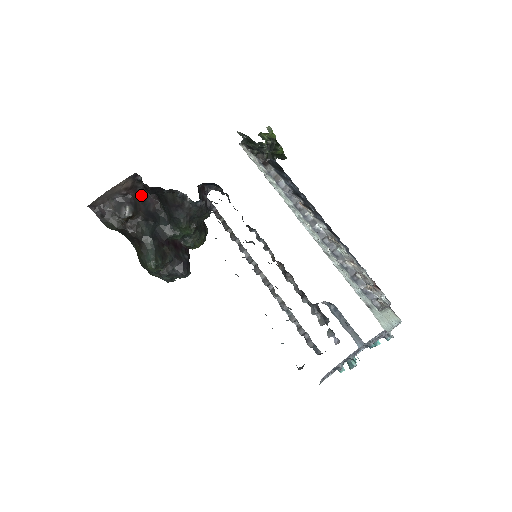
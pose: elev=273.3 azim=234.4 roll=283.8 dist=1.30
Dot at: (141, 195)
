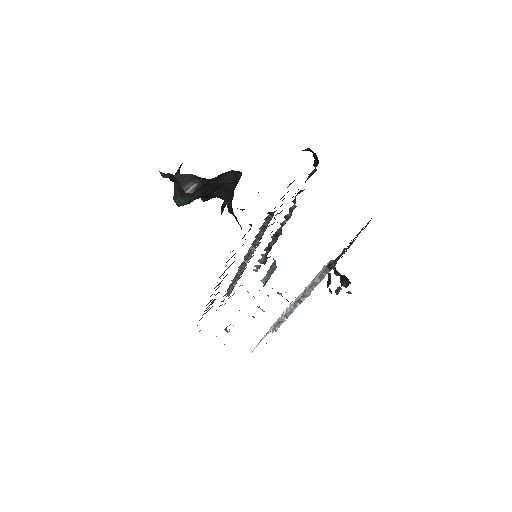
Dot at: (223, 173)
